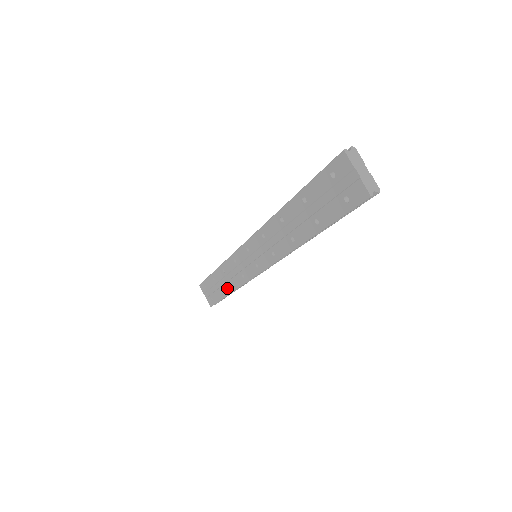
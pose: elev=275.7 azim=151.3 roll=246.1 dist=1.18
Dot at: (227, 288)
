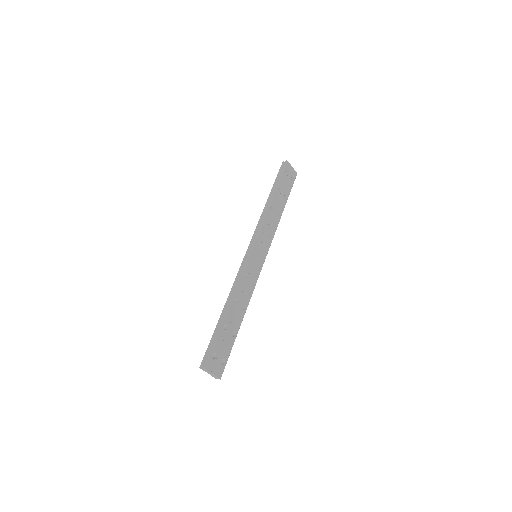
Dot at: occluded
